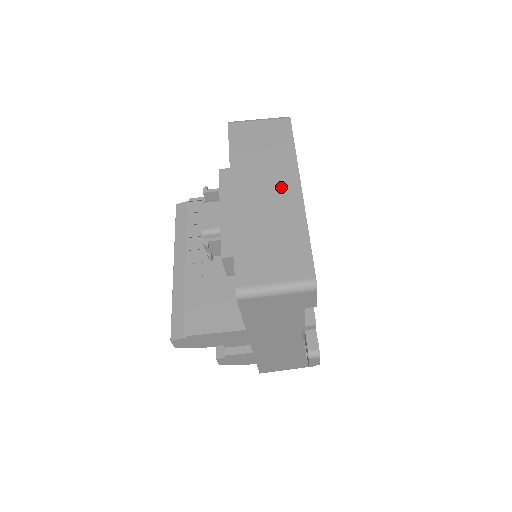
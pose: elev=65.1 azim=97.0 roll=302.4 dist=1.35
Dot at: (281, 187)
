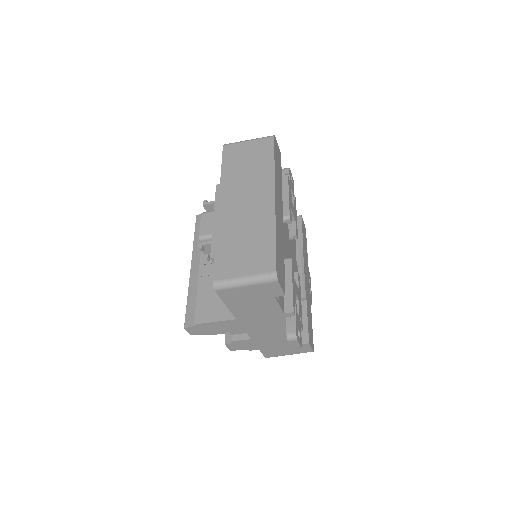
Dot at: (258, 197)
